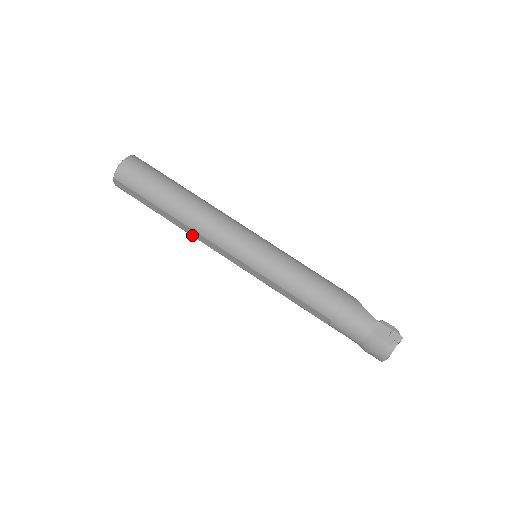
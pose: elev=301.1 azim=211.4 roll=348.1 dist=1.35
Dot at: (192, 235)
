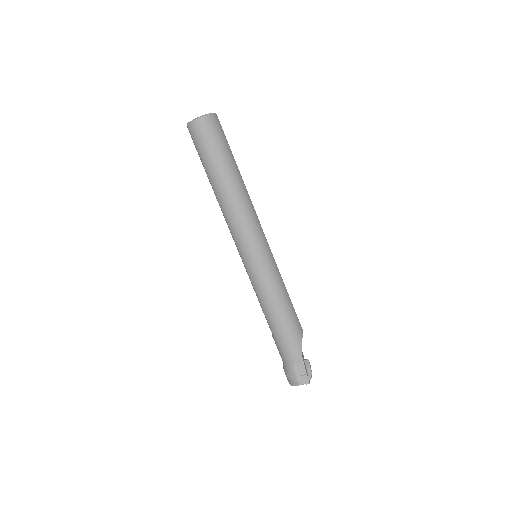
Dot at: occluded
